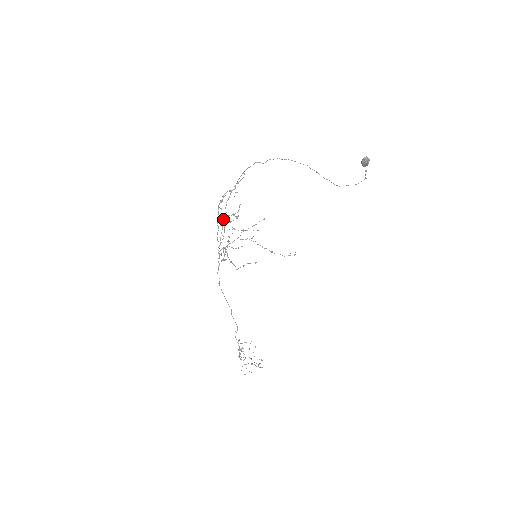
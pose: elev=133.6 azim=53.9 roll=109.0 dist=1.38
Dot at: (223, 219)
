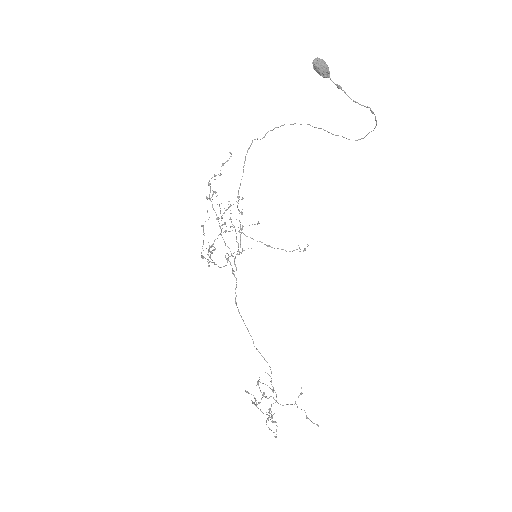
Dot at: (230, 218)
